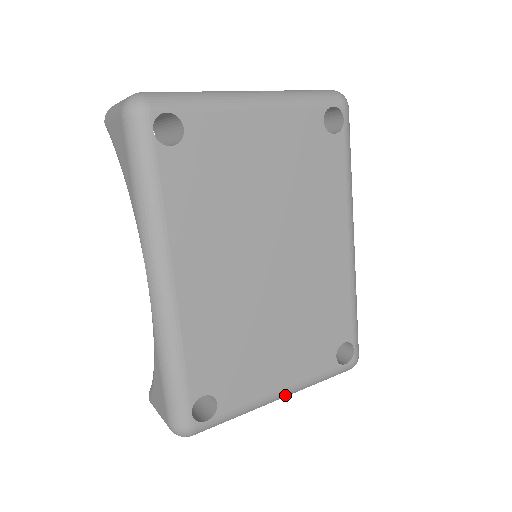
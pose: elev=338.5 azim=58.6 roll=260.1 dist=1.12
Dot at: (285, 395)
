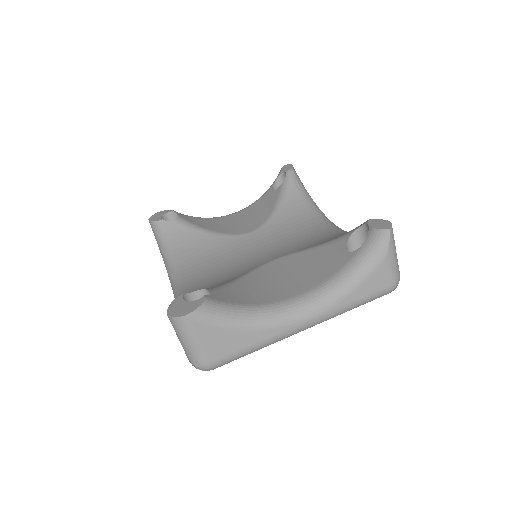
Dot at: occluded
